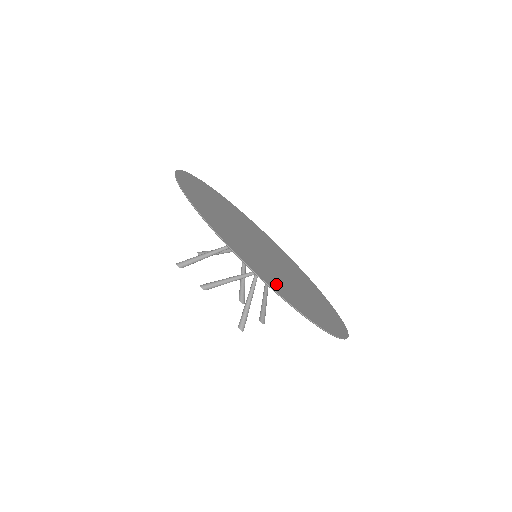
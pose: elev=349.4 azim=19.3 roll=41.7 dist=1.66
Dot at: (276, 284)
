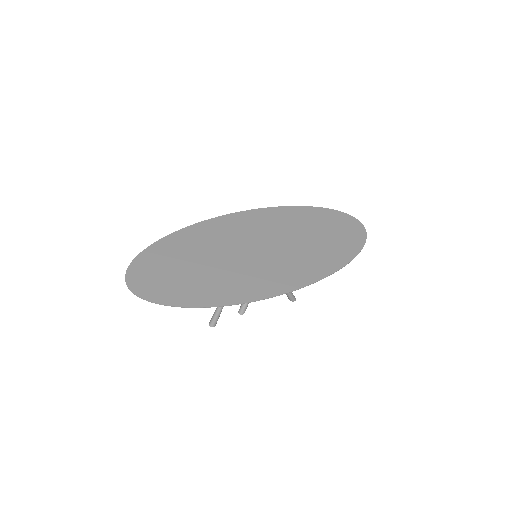
Dot at: (308, 270)
